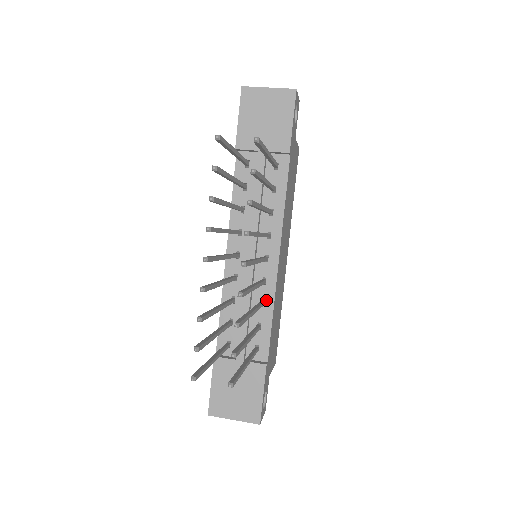
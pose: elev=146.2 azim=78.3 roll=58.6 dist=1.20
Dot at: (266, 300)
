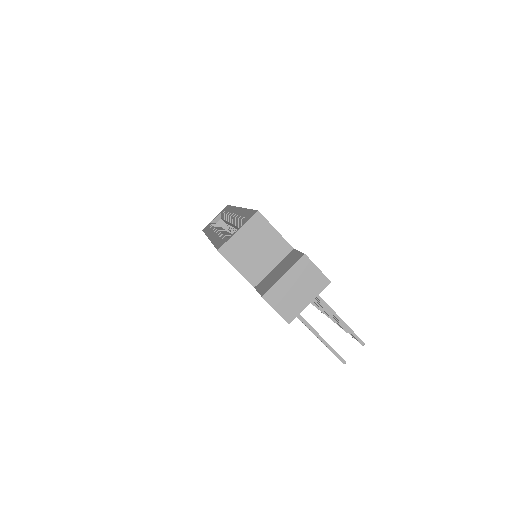
Dot at: occluded
